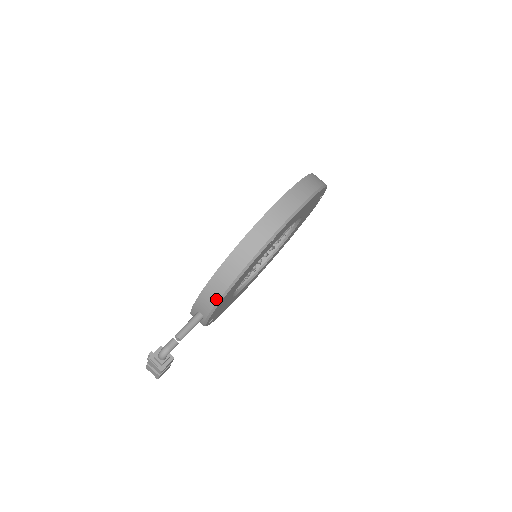
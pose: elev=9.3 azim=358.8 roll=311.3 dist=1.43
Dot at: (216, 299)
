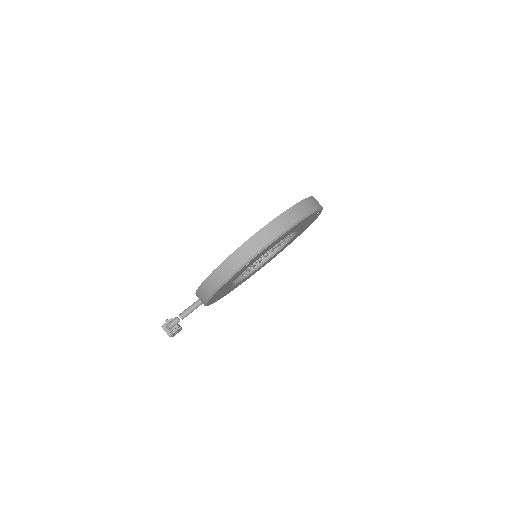
Dot at: (206, 297)
